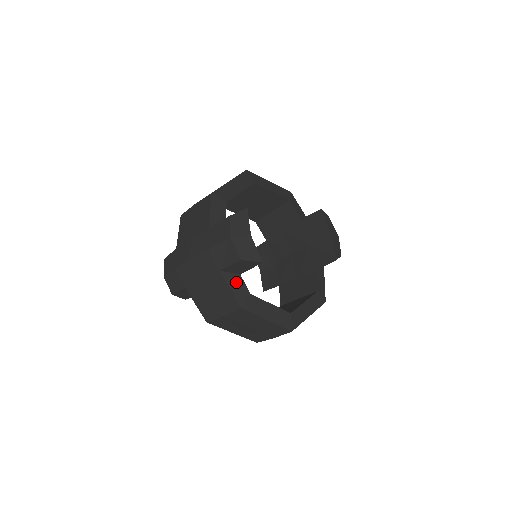
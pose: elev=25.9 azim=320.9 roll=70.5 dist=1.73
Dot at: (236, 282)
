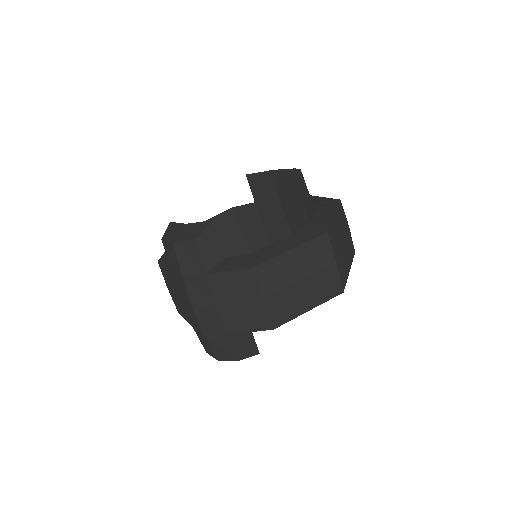
Dot at: (229, 263)
